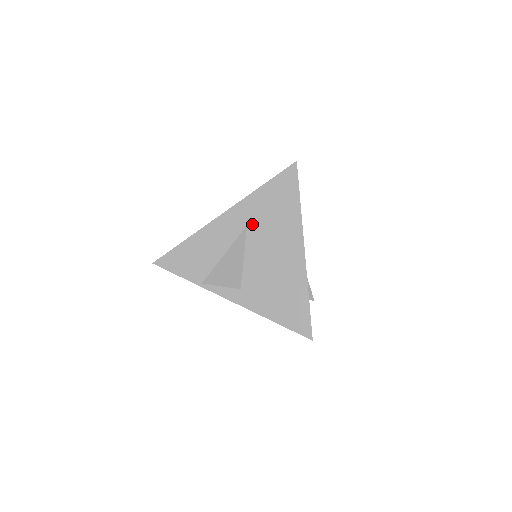
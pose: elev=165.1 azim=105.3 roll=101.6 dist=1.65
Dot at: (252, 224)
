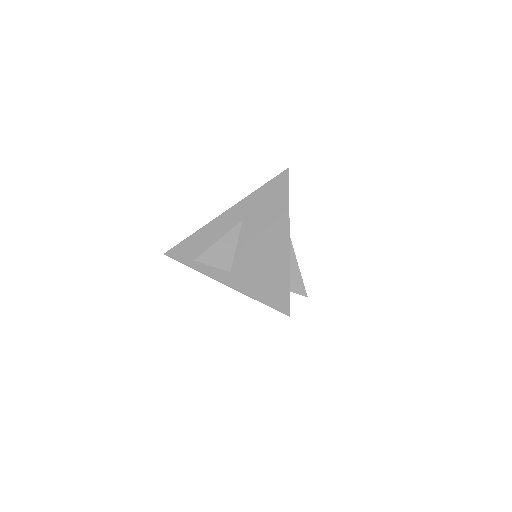
Dot at: (247, 218)
